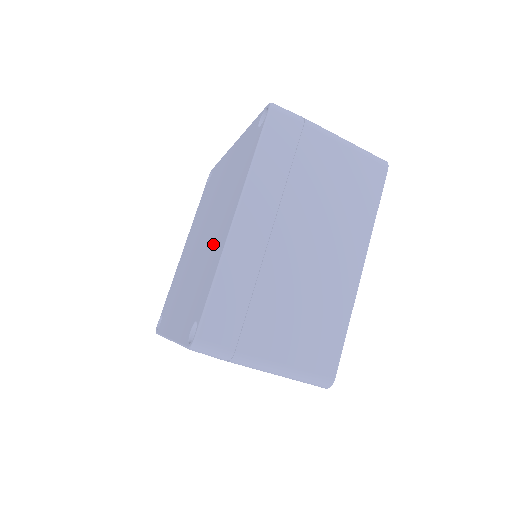
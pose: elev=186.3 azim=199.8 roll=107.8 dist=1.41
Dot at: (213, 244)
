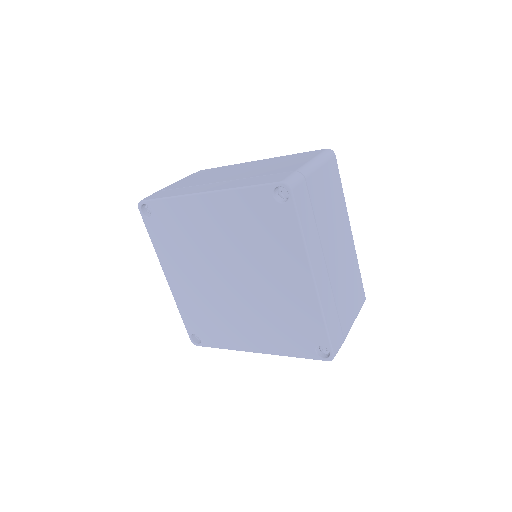
Dot at: (282, 294)
